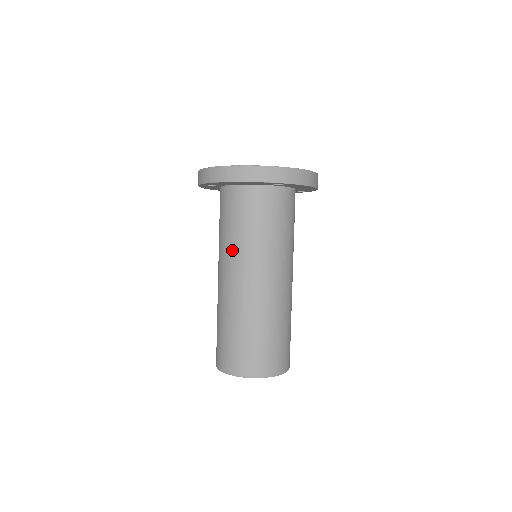
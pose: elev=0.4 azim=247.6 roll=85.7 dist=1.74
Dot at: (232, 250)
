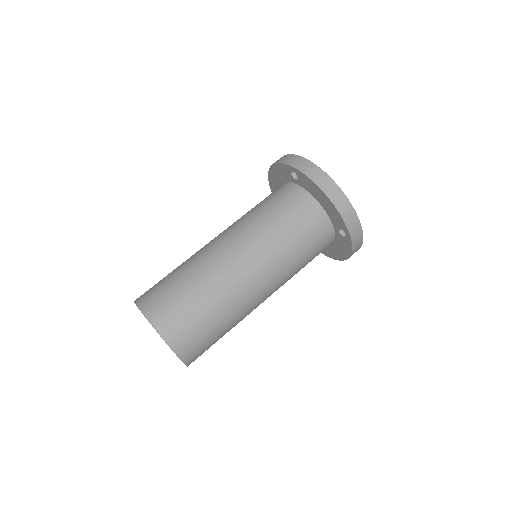
Dot at: (262, 236)
